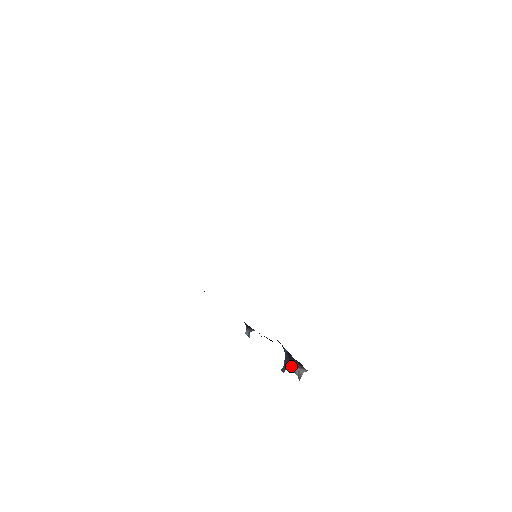
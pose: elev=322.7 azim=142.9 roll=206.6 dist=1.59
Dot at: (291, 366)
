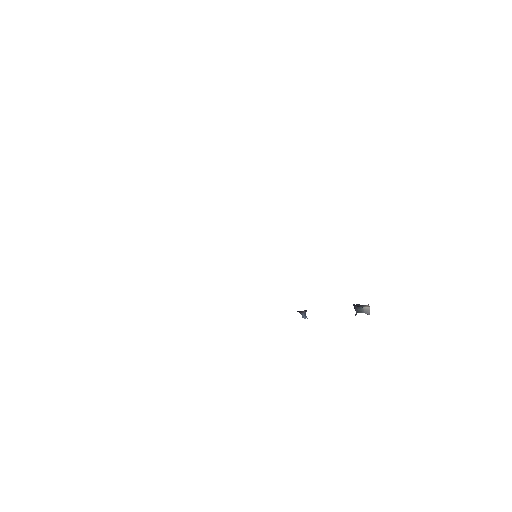
Dot at: (358, 310)
